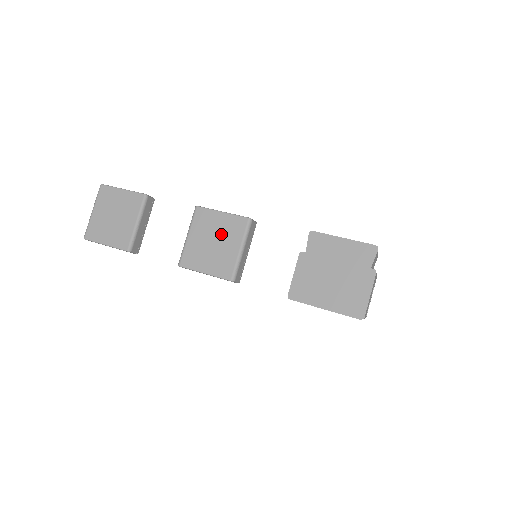
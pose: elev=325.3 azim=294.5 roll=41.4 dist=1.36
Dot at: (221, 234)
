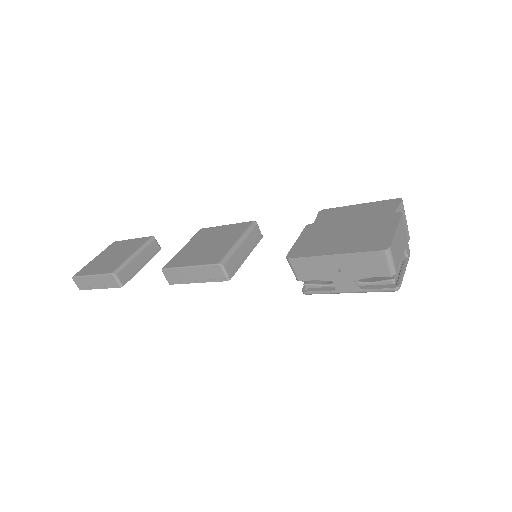
Dot at: (219, 237)
